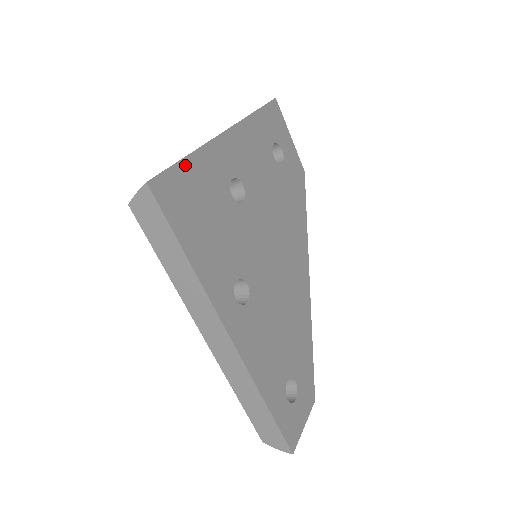
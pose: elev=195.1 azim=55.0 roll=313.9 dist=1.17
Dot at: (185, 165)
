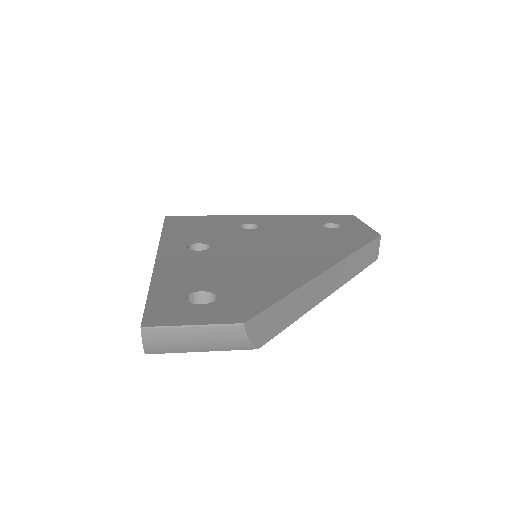
Dot at: (204, 217)
